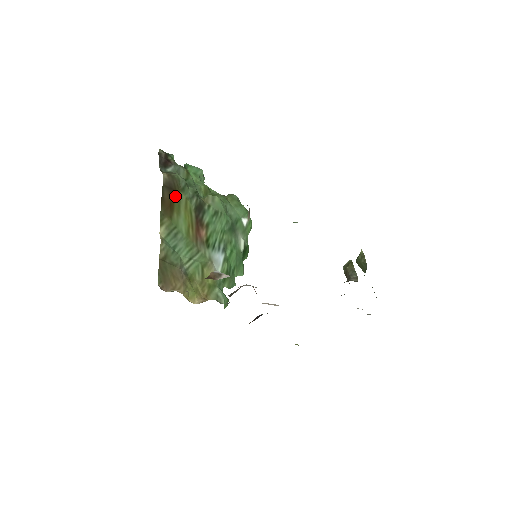
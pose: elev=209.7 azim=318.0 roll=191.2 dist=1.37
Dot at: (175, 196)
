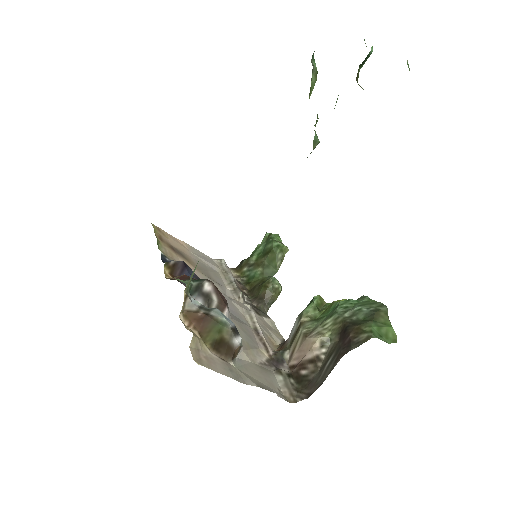
Dot at: occluded
